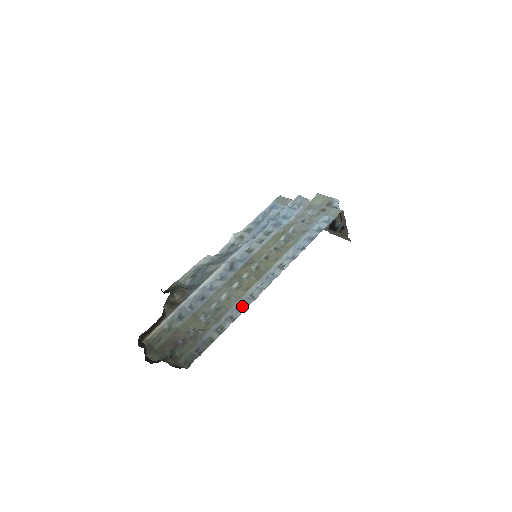
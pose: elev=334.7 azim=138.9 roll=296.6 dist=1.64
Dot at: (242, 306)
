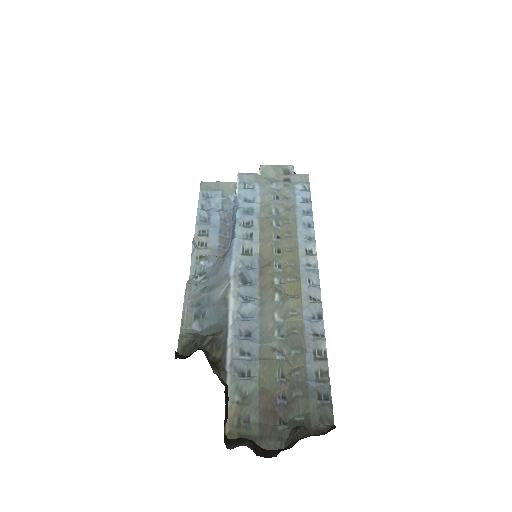
Dot at: (313, 315)
